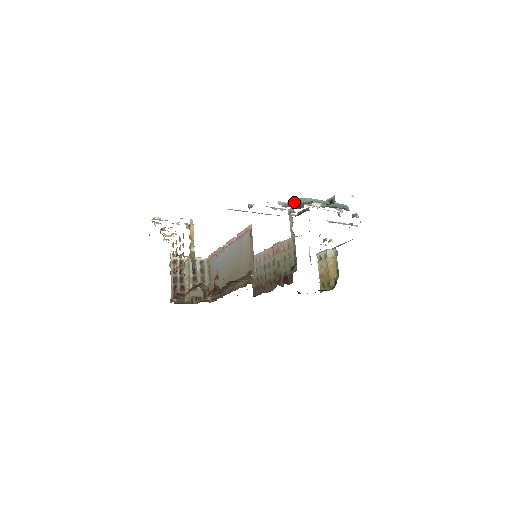
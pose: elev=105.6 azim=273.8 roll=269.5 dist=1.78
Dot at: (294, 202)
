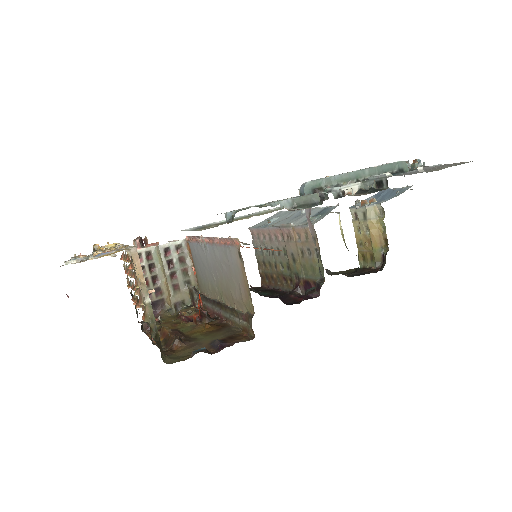
Dot at: (309, 198)
